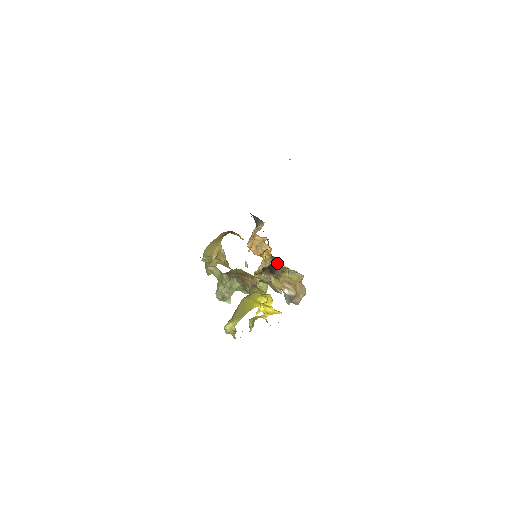
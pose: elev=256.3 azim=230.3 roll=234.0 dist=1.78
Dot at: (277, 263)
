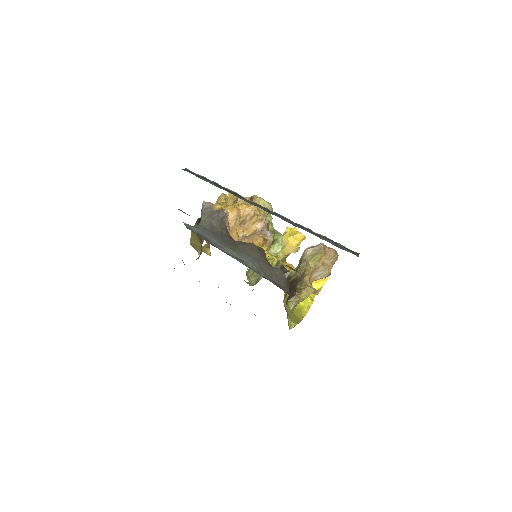
Dot at: (291, 275)
